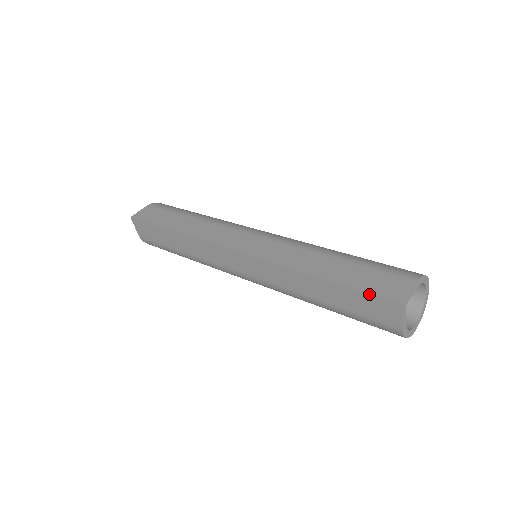
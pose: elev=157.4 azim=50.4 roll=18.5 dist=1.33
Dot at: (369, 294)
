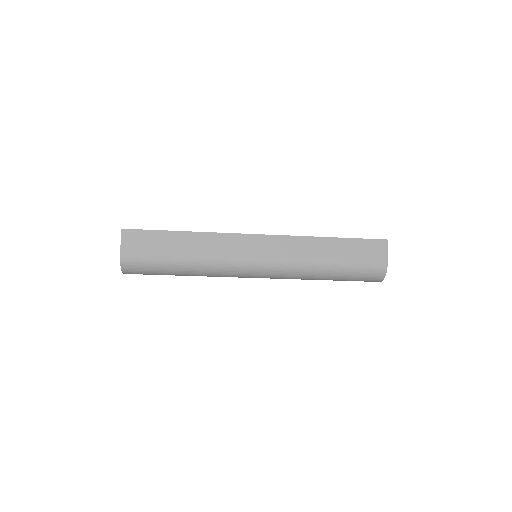
Dot at: (368, 239)
